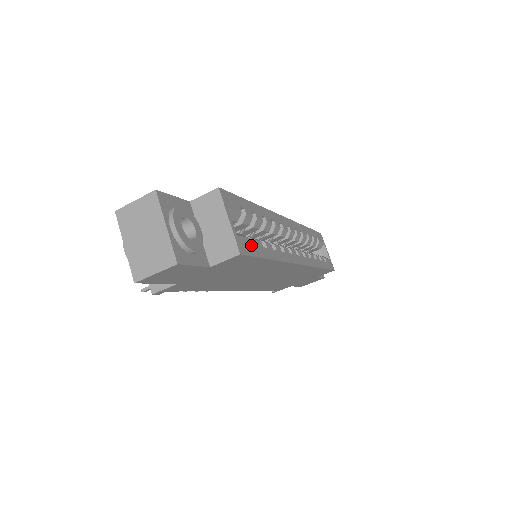
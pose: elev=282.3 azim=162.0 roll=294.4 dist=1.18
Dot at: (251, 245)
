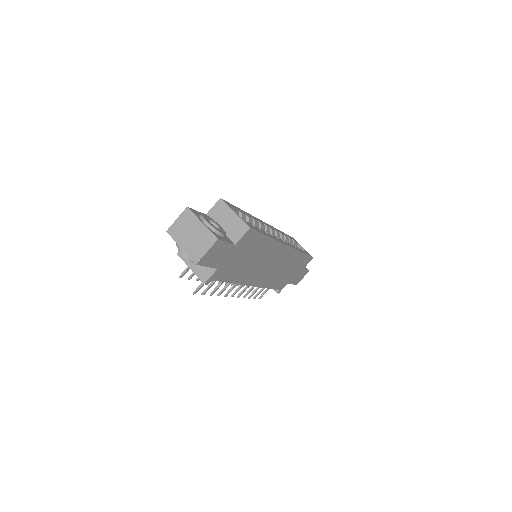
Dot at: (253, 227)
